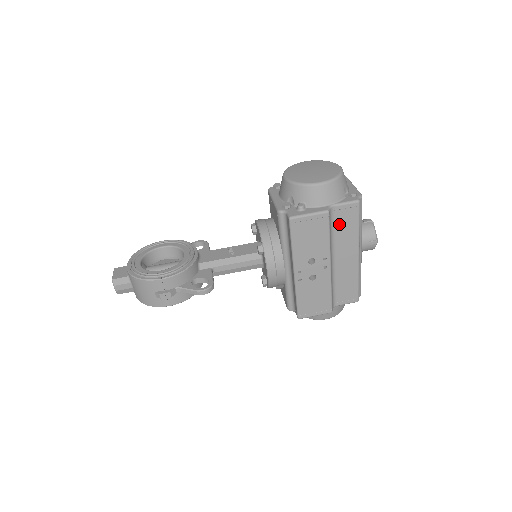
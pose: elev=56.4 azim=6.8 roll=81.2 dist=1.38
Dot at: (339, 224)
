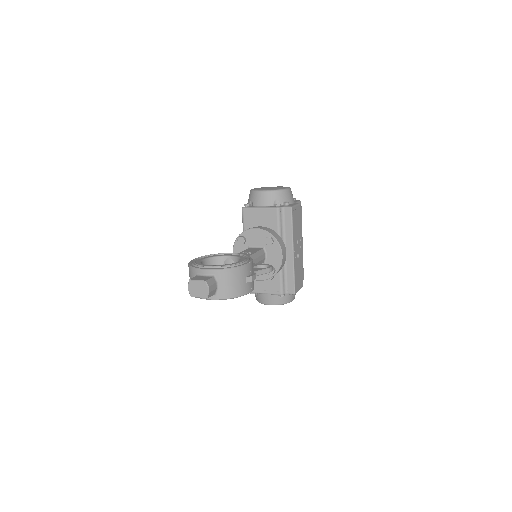
Dot at: occluded
